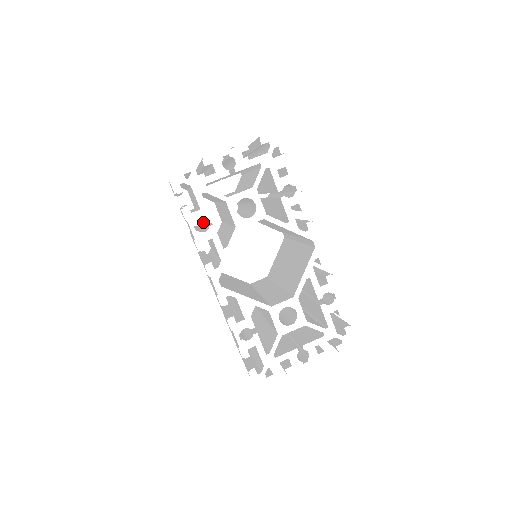
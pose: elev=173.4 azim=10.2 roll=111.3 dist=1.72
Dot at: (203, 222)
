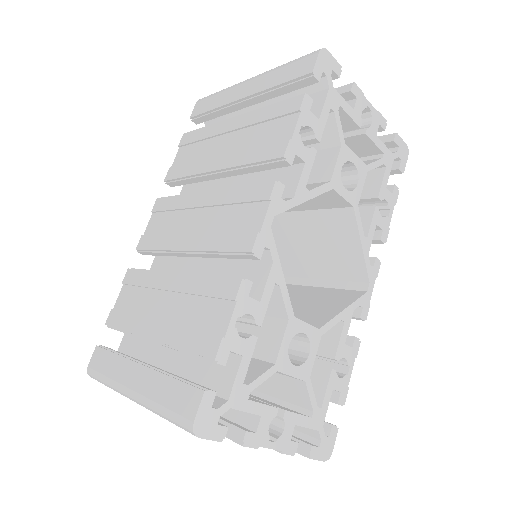
Dot at: occluded
